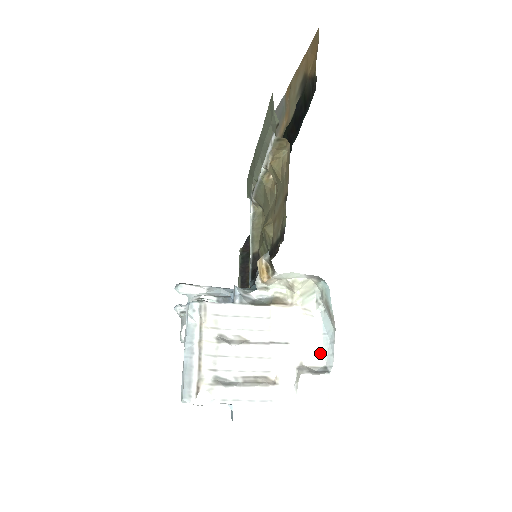
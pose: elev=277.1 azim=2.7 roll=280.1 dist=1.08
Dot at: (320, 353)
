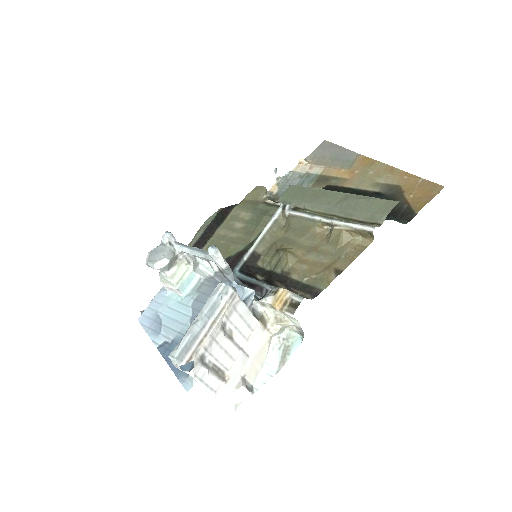
Dot at: (256, 374)
